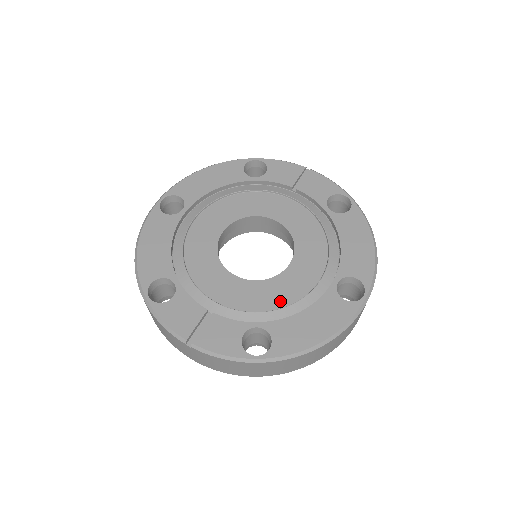
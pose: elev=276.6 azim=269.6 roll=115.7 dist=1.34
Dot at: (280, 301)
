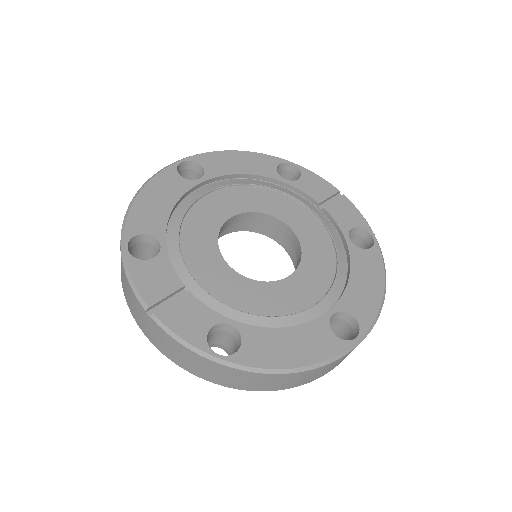
Dot at: (265, 308)
